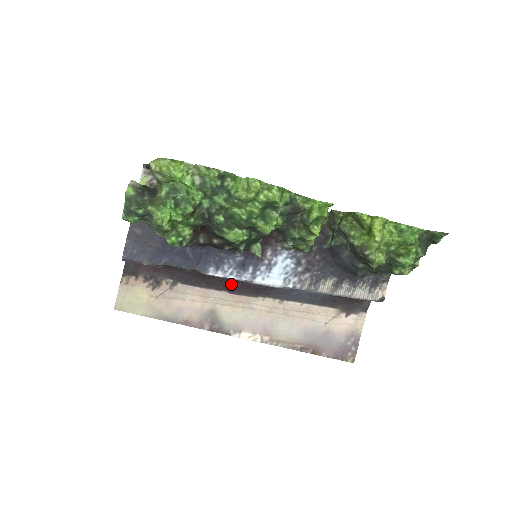
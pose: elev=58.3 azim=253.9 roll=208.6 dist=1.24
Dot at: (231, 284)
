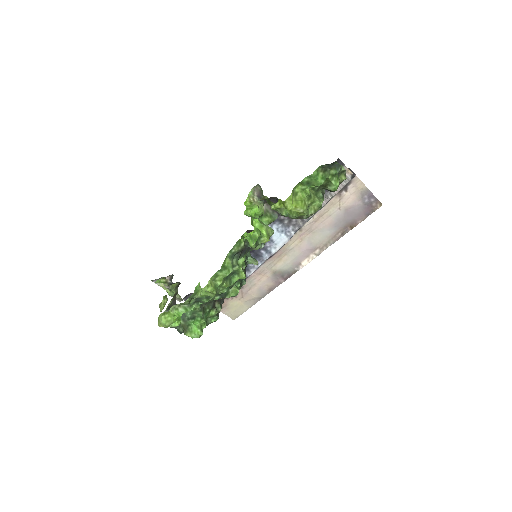
Dot at: occluded
